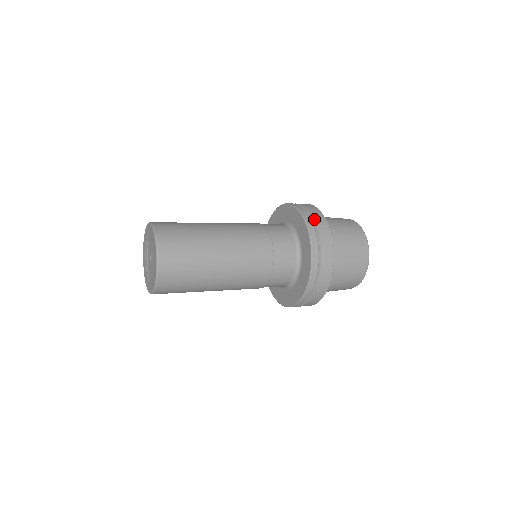
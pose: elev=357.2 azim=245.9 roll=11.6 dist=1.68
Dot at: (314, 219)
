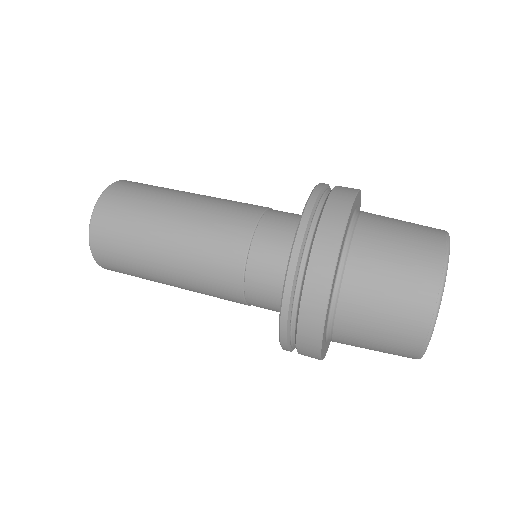
Dot at: (301, 304)
